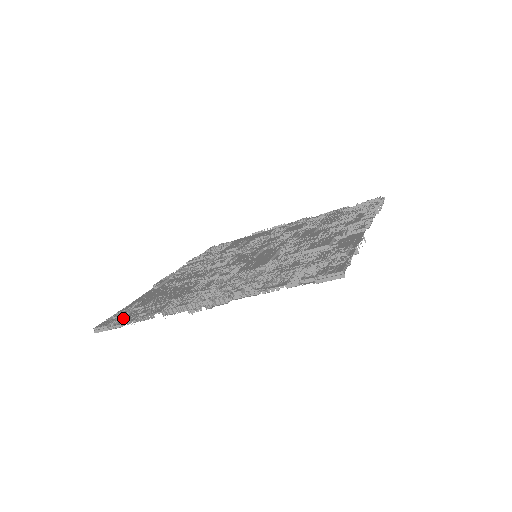
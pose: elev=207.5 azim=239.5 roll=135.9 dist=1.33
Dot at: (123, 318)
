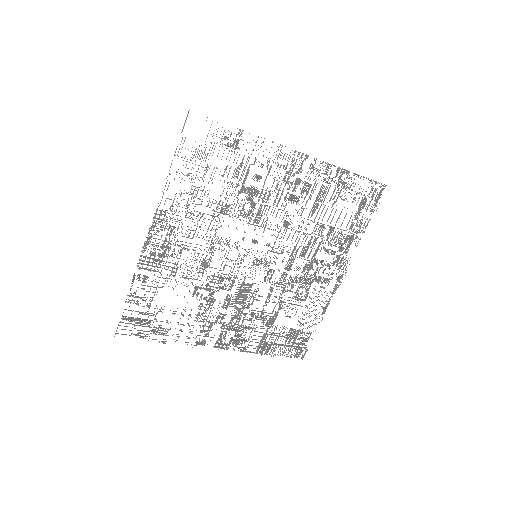
Dot at: (136, 320)
